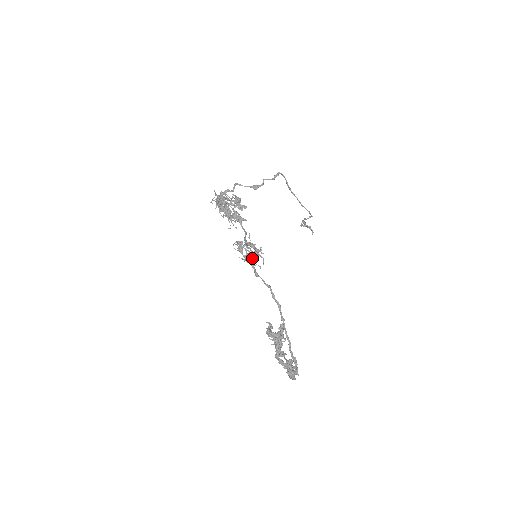
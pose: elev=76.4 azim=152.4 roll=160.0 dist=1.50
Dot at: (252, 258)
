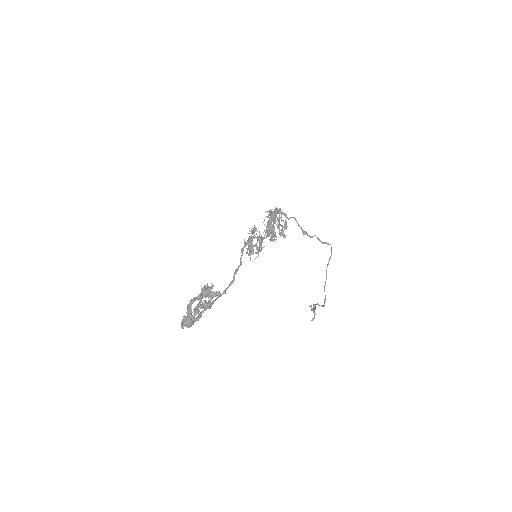
Dot at: (252, 246)
